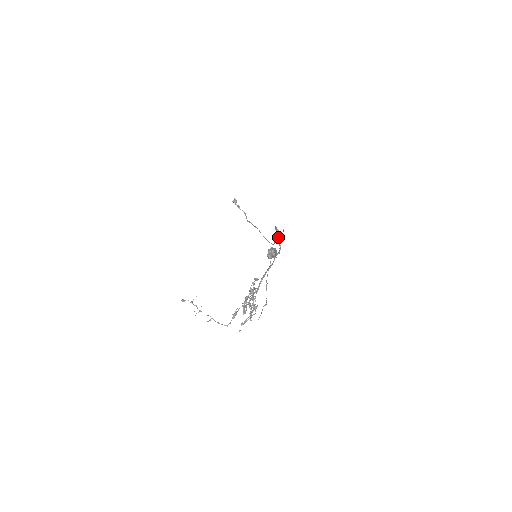
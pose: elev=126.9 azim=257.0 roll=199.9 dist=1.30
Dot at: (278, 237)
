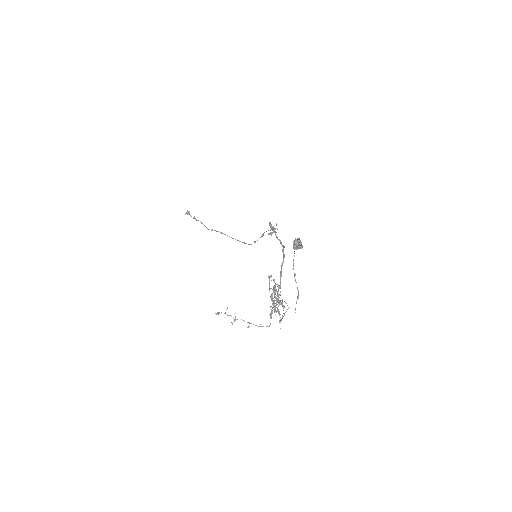
Dot at: (272, 233)
